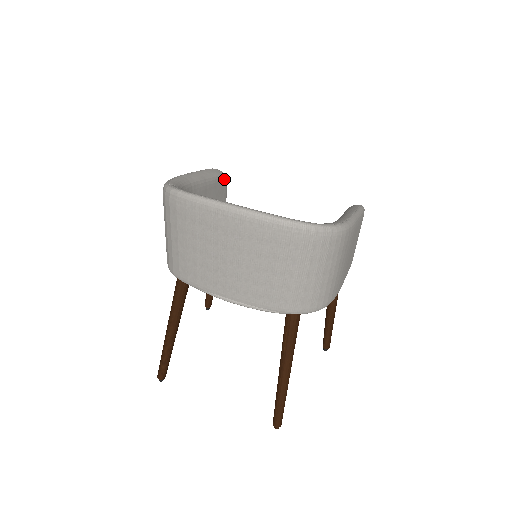
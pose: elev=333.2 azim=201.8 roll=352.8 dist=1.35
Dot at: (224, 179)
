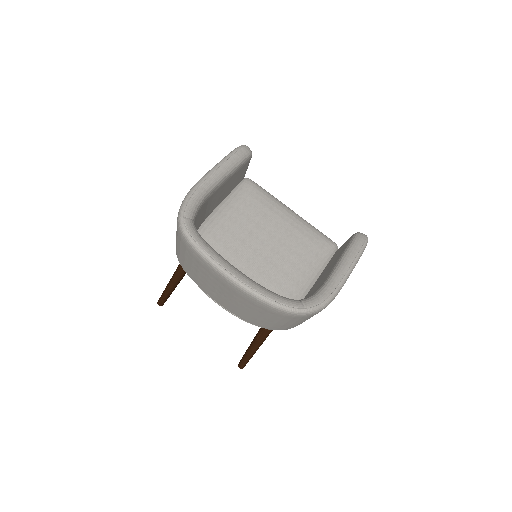
Dot at: (248, 159)
